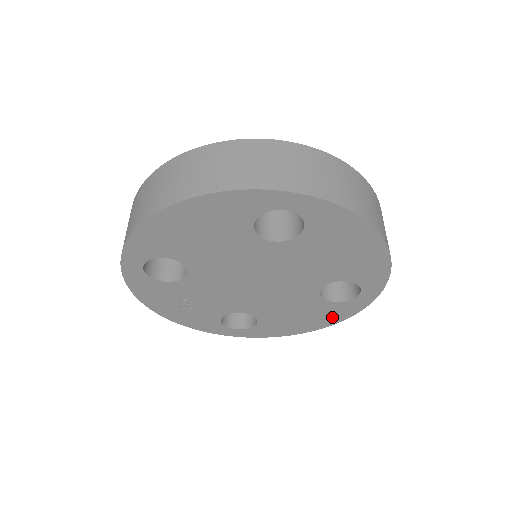
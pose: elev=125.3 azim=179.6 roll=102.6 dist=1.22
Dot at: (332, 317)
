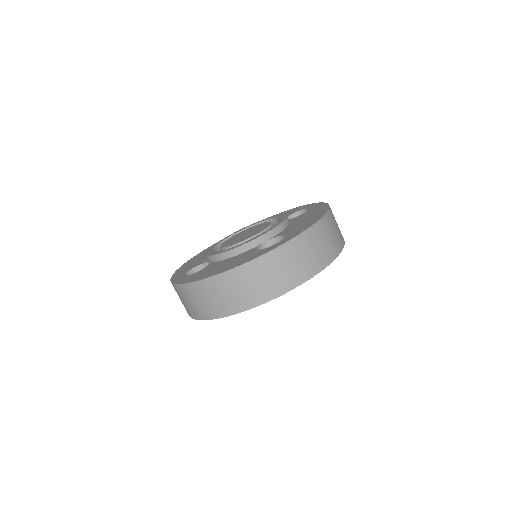
Dot at: occluded
